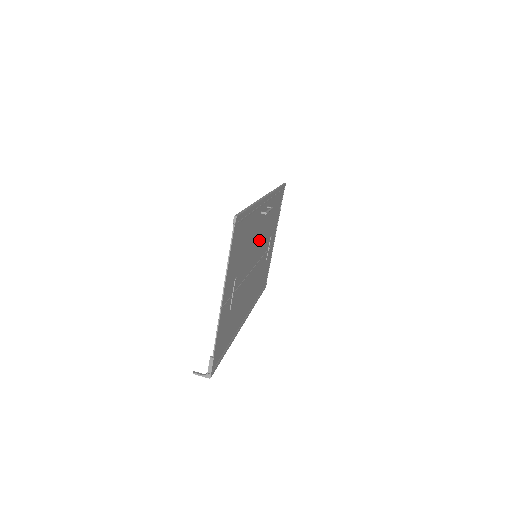
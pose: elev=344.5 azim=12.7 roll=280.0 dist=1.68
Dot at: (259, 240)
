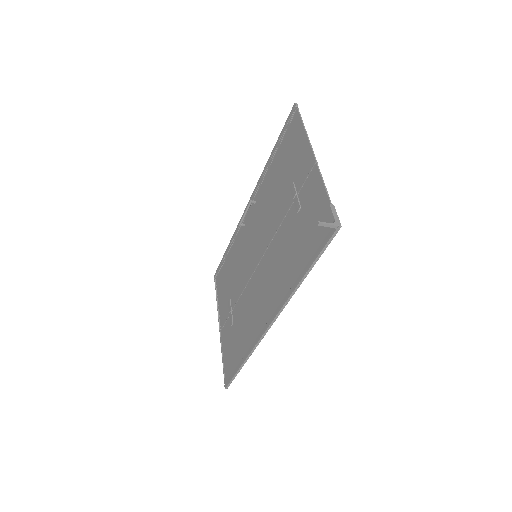
Dot at: (253, 243)
